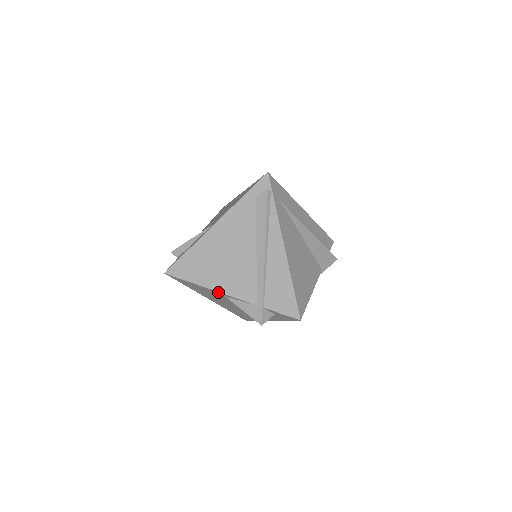
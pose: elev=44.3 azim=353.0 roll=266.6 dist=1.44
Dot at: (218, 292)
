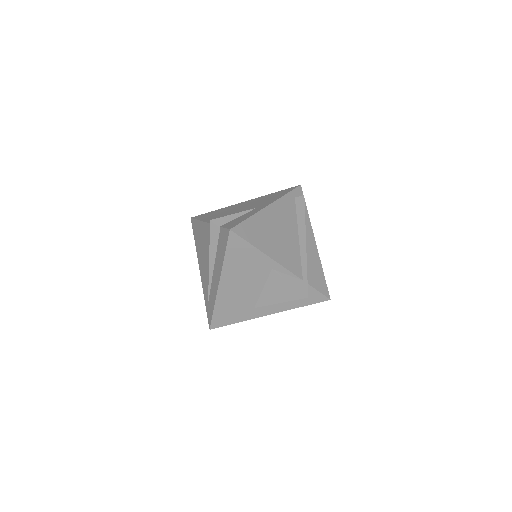
Dot at: (273, 261)
